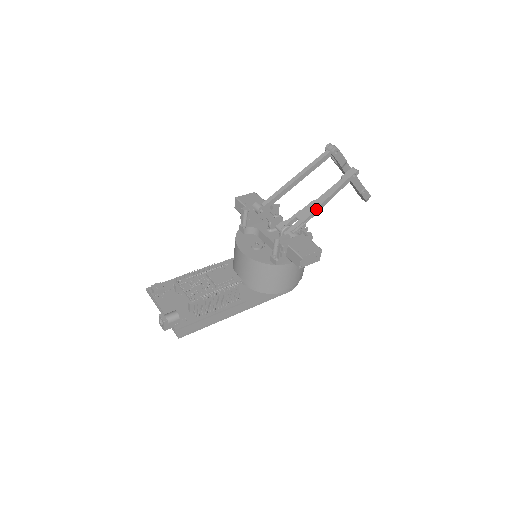
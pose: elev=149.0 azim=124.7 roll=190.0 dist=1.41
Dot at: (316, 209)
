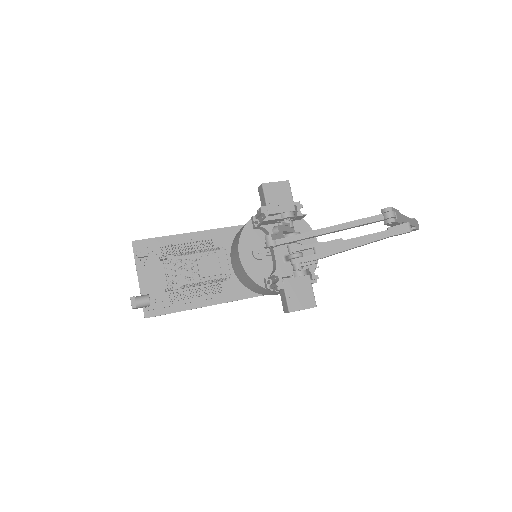
Dot at: (338, 252)
